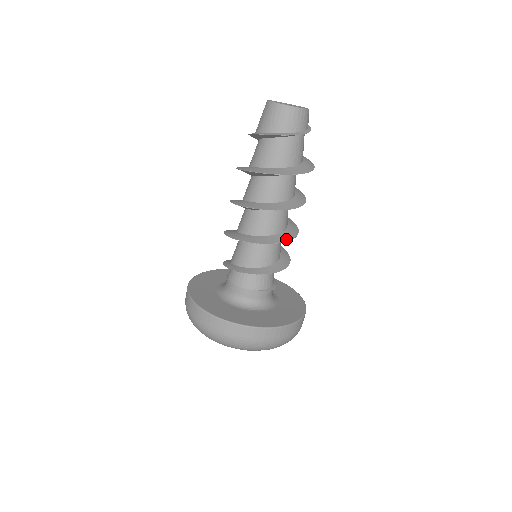
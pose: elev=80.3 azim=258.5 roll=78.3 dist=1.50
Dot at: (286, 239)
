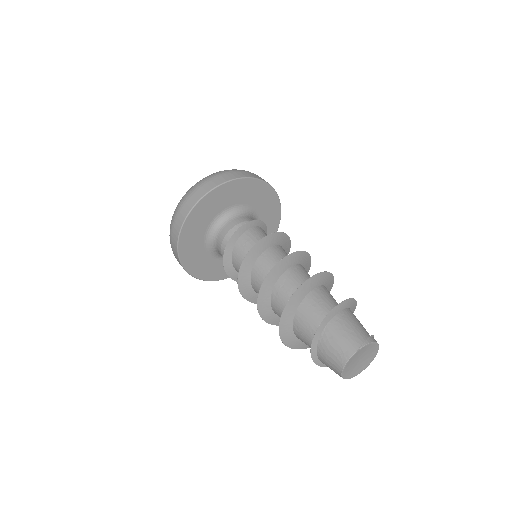
Dot at: occluded
